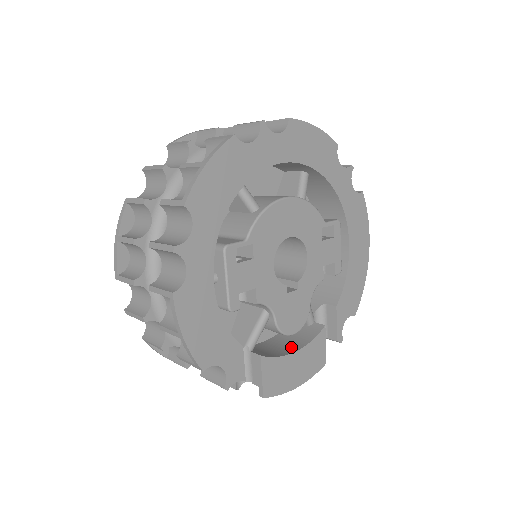
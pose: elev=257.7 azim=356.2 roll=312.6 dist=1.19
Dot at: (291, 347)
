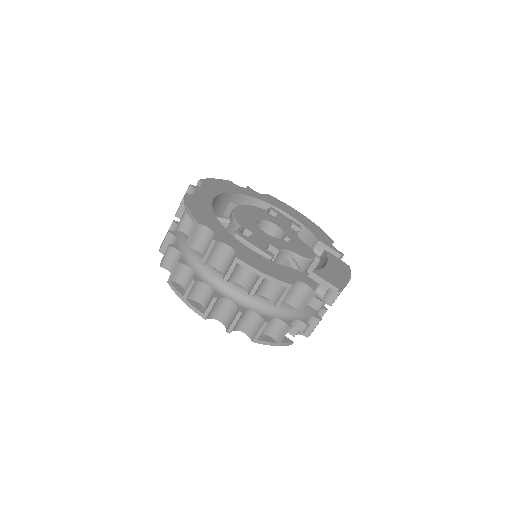
Dot at: occluded
